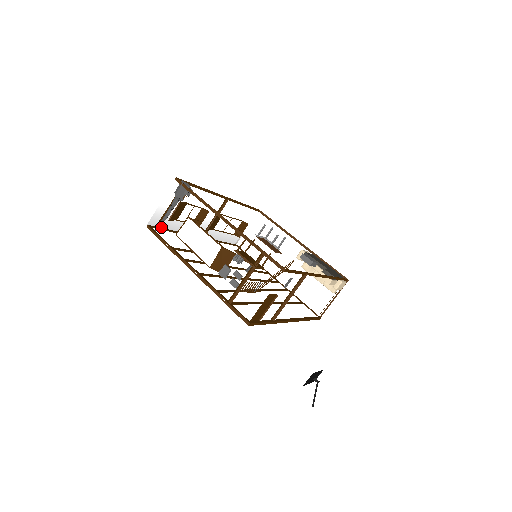
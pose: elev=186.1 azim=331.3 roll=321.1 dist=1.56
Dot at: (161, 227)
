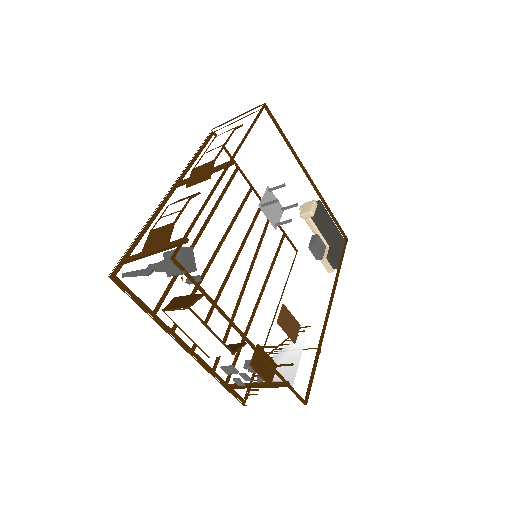
Dot at: (127, 251)
